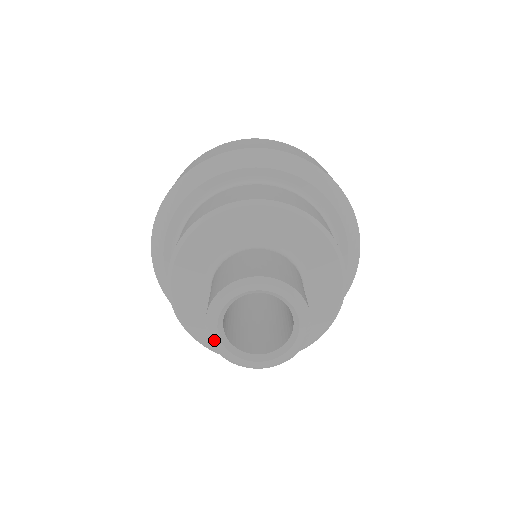
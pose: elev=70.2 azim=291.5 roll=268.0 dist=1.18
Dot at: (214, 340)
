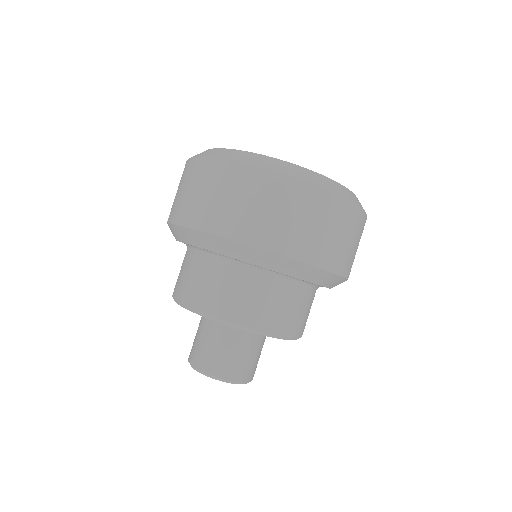
Dot at: occluded
